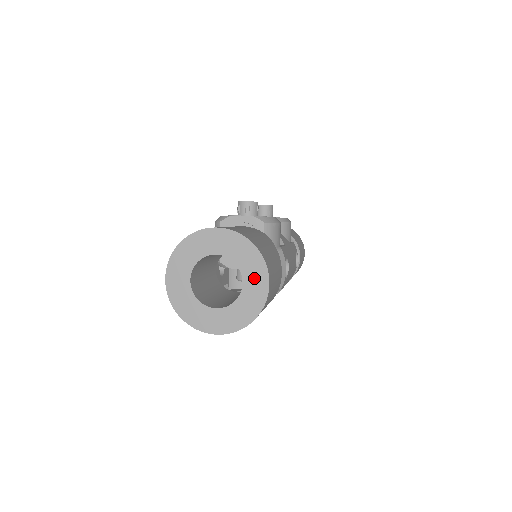
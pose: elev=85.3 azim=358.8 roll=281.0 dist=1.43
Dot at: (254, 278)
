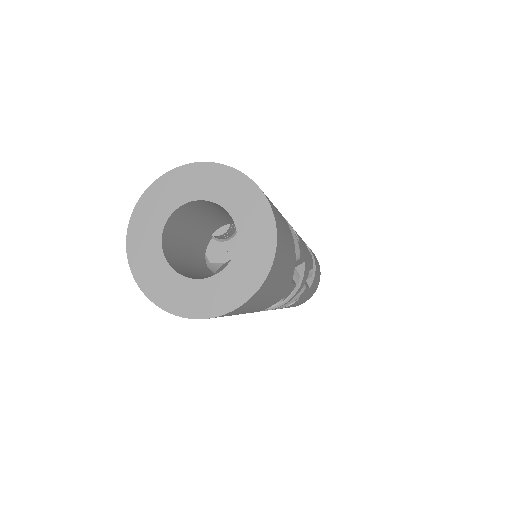
Dot at: (243, 203)
